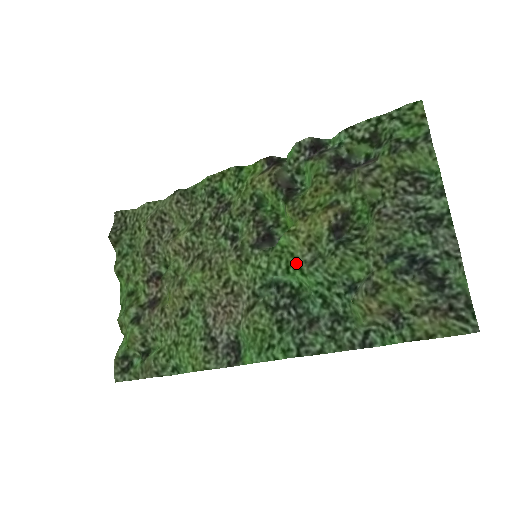
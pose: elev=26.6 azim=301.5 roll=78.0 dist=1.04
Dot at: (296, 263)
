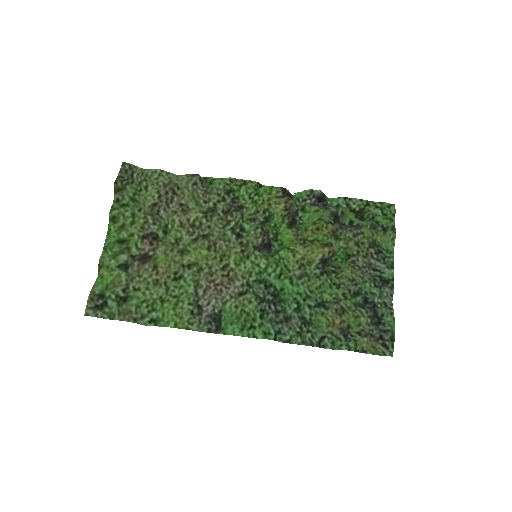
Dot at: (288, 273)
